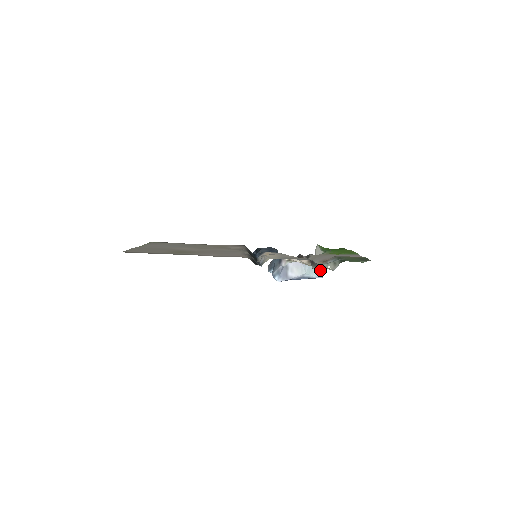
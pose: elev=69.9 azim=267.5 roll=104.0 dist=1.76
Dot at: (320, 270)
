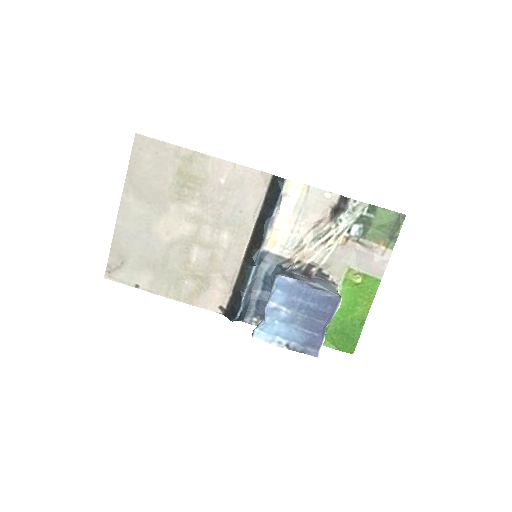
Dot at: (348, 211)
